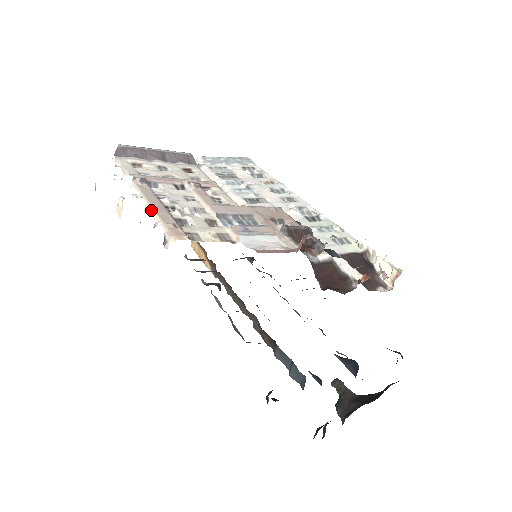
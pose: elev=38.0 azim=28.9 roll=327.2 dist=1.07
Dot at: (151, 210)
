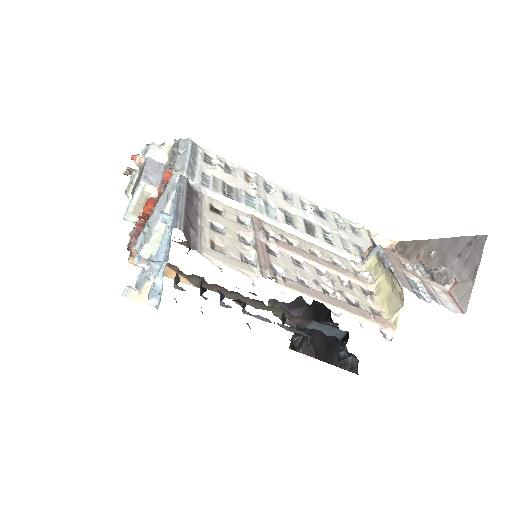
Dot at: (343, 312)
